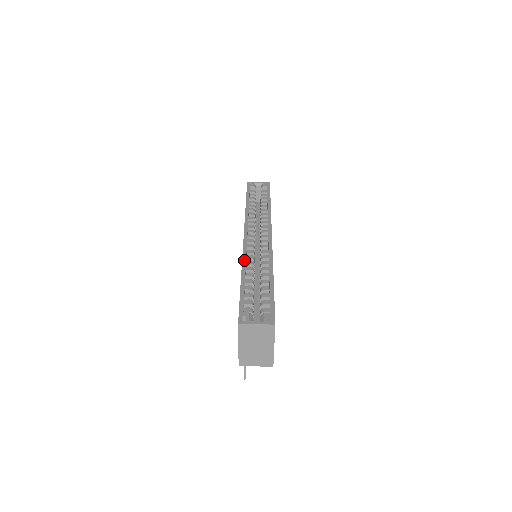
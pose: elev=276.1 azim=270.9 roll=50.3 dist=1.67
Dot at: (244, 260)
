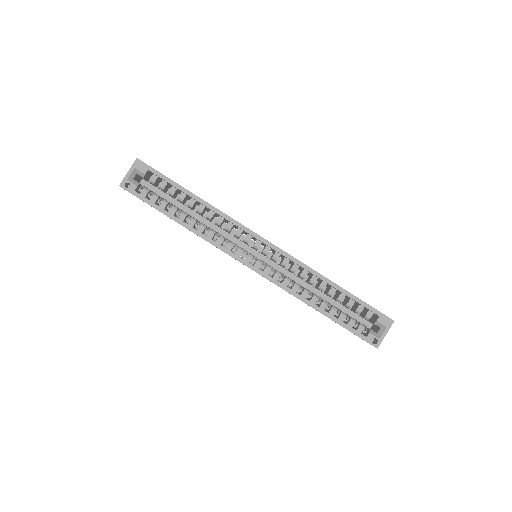
Dot at: (294, 294)
